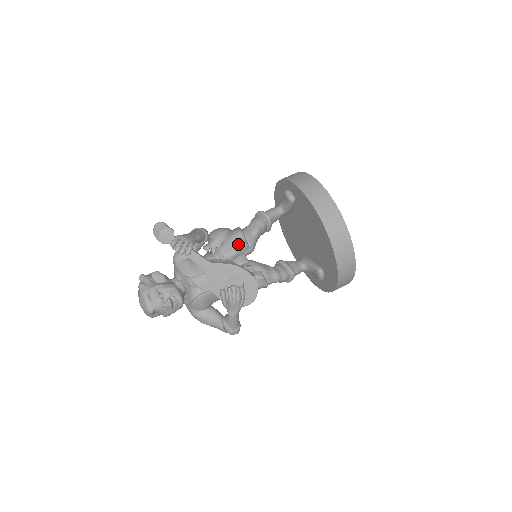
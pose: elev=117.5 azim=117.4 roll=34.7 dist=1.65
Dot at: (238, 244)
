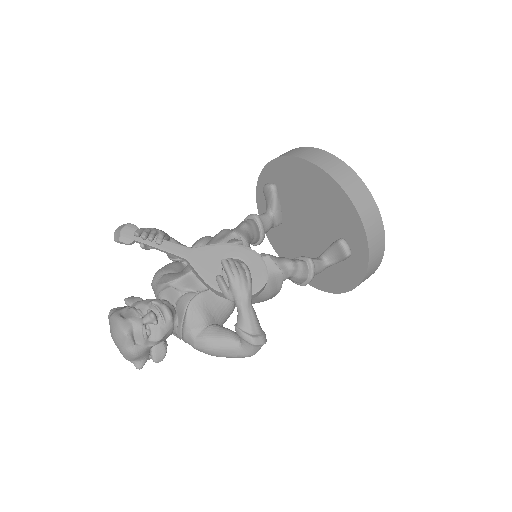
Dot at: (225, 235)
